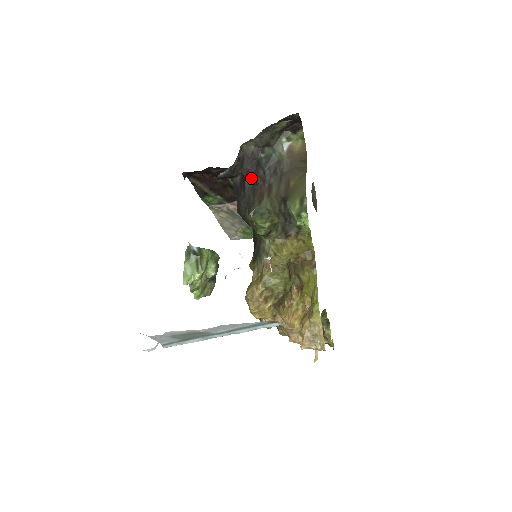
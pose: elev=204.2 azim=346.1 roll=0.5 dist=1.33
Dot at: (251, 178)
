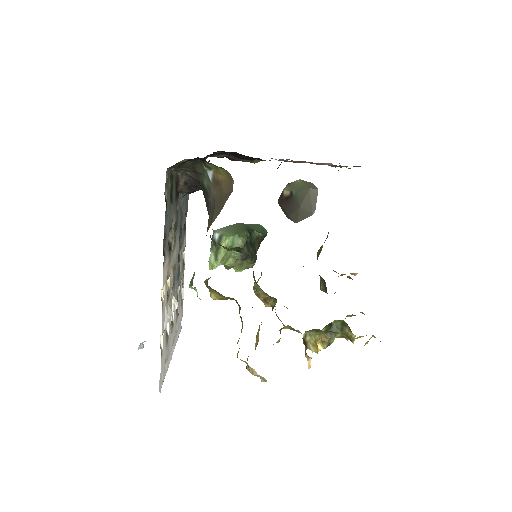
Dot at: occluded
